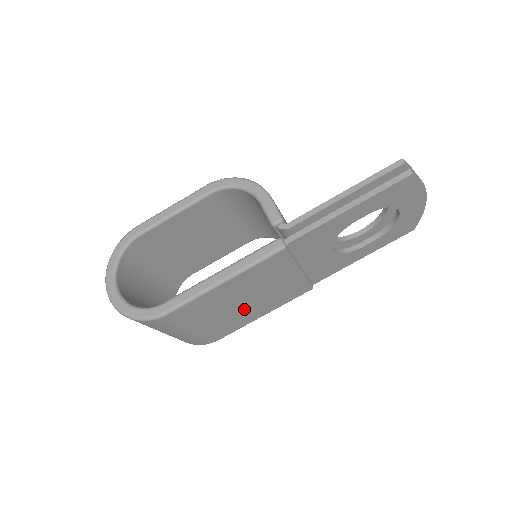
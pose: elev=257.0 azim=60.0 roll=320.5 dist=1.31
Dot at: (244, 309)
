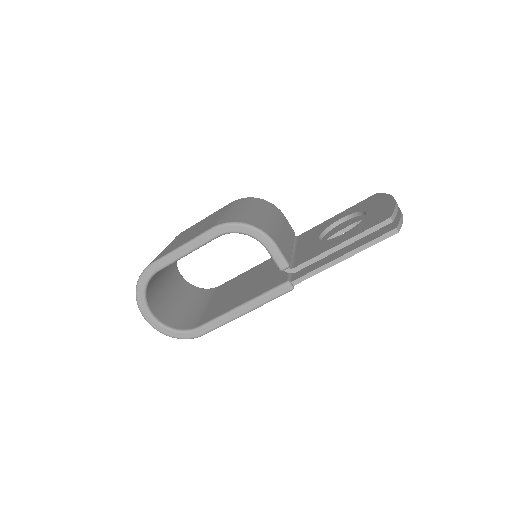
Dot at: occluded
